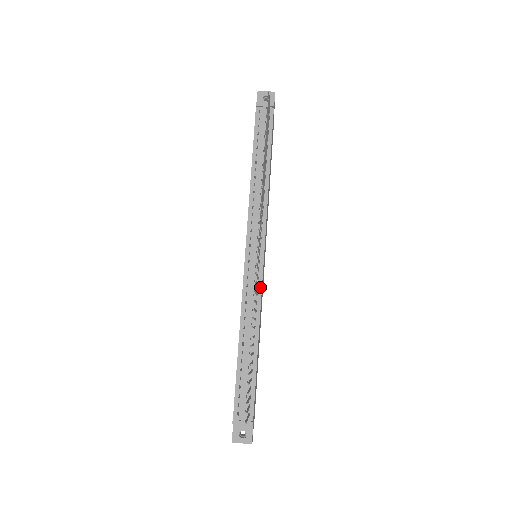
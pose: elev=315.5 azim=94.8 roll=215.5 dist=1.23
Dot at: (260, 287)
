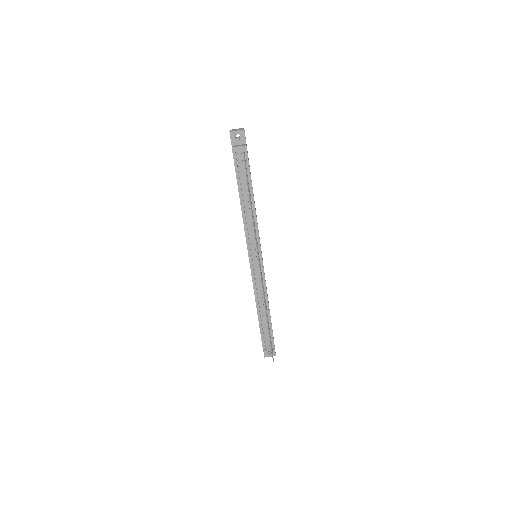
Dot at: (264, 278)
